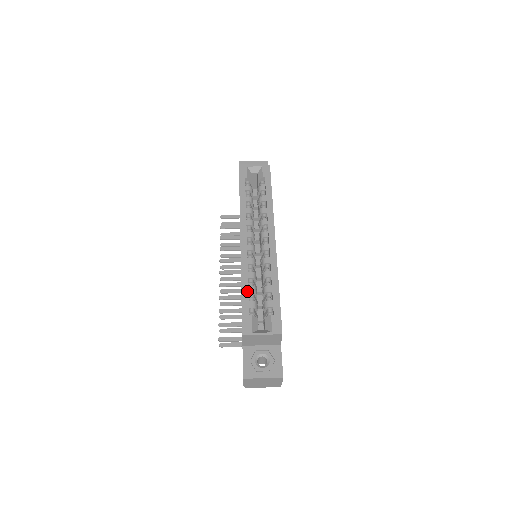
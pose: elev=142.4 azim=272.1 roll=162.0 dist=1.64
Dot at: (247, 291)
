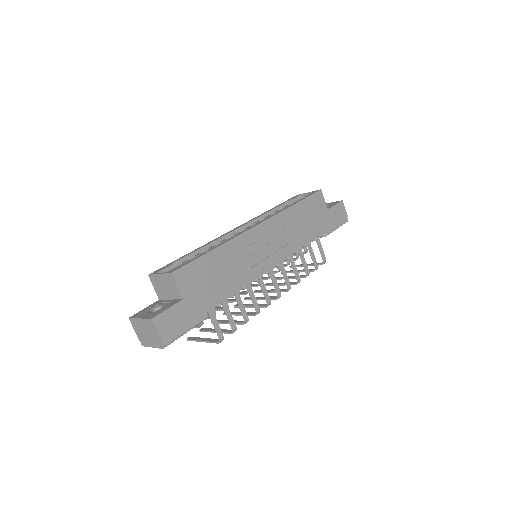
Dot at: (191, 253)
